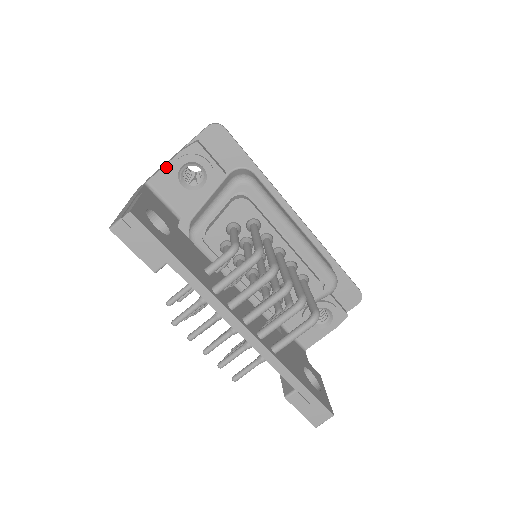
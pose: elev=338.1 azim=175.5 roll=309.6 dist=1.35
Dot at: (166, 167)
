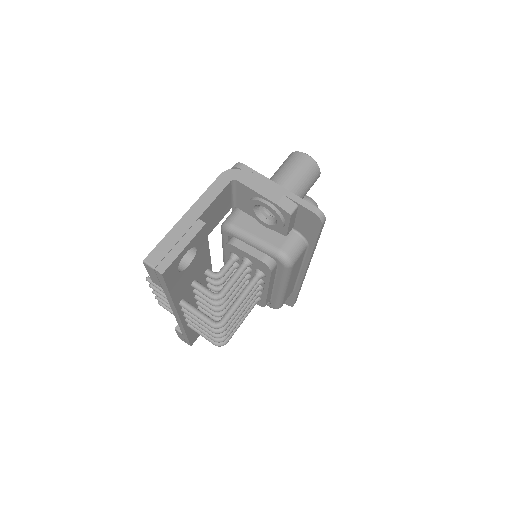
Dot at: (256, 193)
